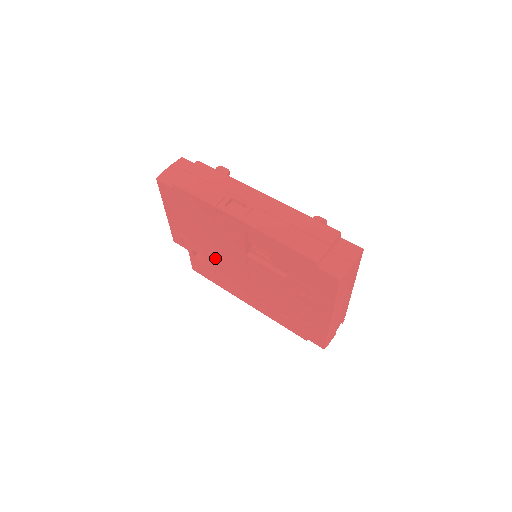
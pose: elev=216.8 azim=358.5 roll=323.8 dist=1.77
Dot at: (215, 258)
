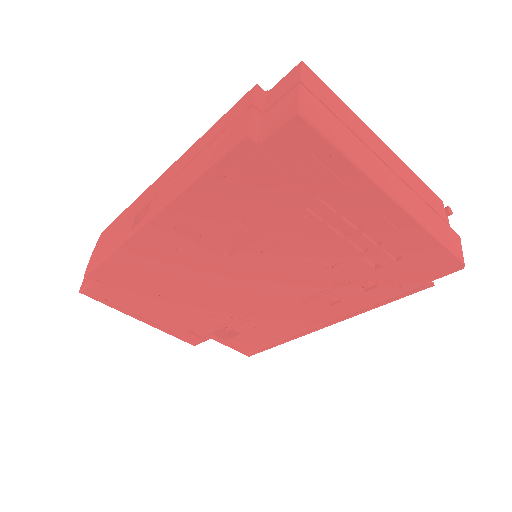
Dot at: (228, 311)
